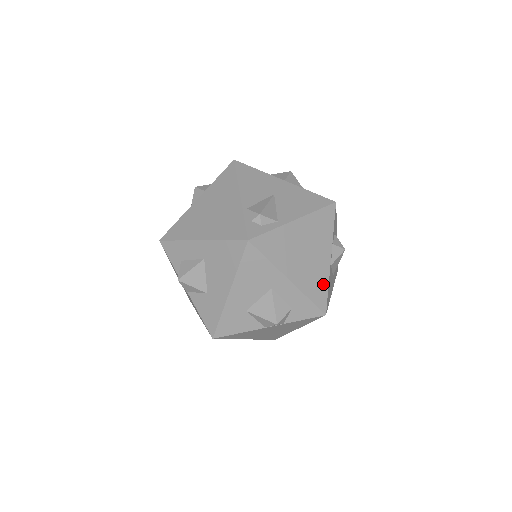
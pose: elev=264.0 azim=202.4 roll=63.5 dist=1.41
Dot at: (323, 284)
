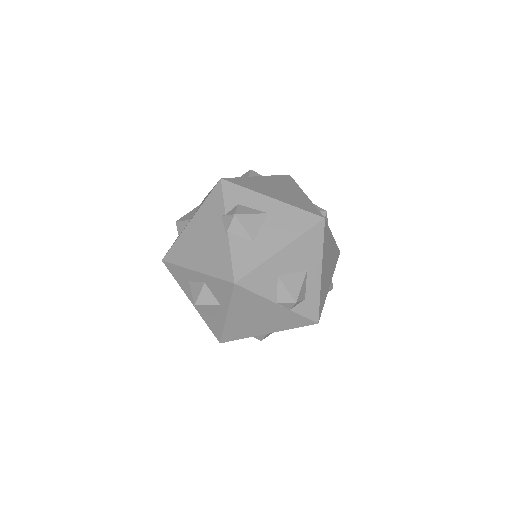
Dot at: (324, 298)
